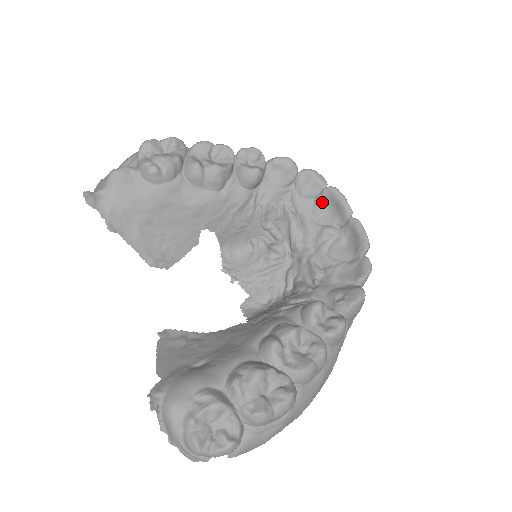
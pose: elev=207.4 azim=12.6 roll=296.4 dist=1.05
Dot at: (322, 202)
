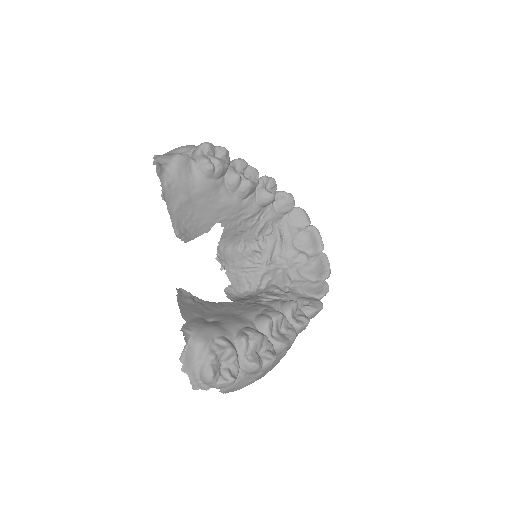
Dot at: (303, 234)
